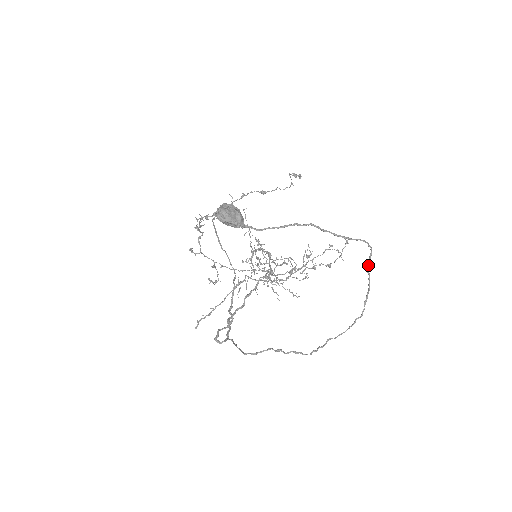
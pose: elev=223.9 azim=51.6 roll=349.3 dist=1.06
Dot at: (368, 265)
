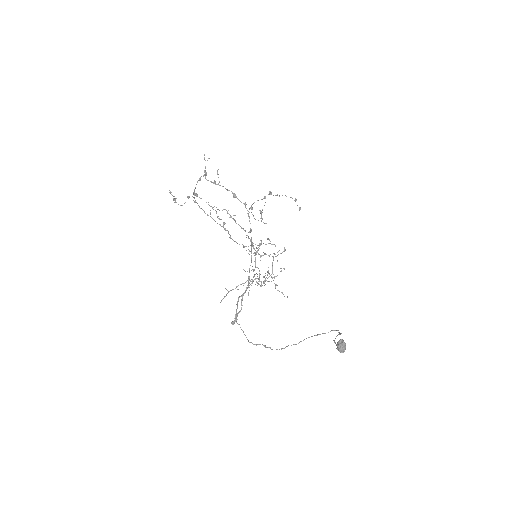
Dot at: occluded
